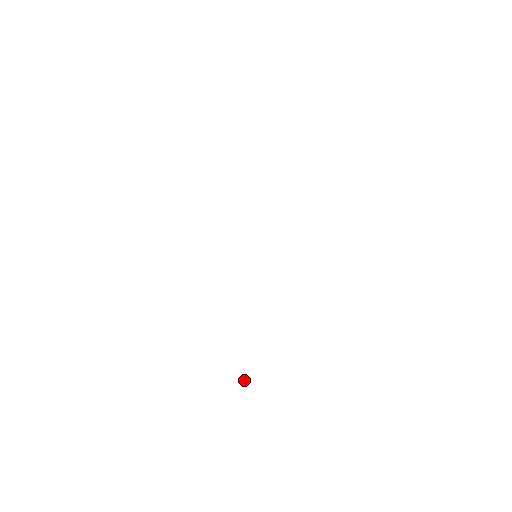
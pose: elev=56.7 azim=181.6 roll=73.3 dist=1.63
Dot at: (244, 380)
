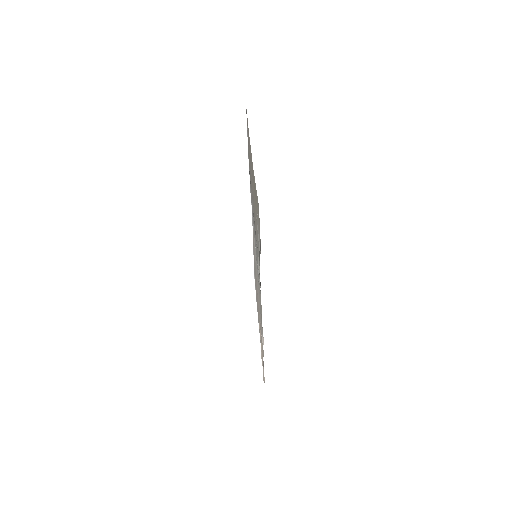
Dot at: (263, 375)
